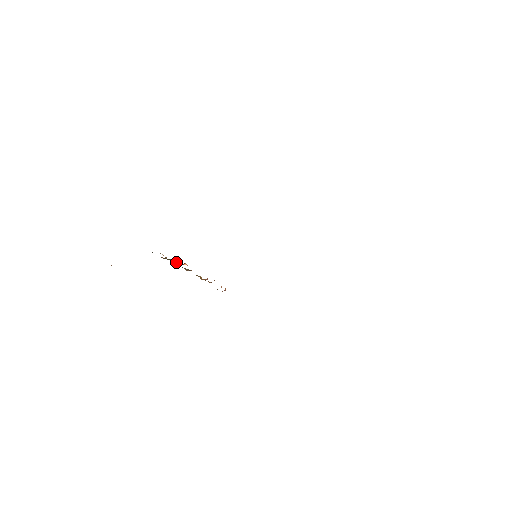
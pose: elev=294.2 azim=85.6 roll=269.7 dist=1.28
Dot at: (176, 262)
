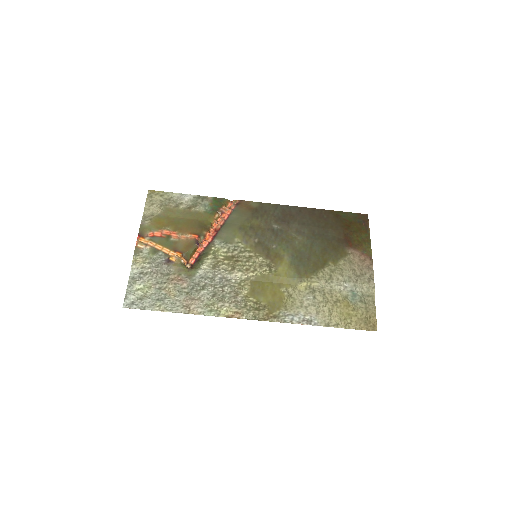
Dot at: (193, 252)
